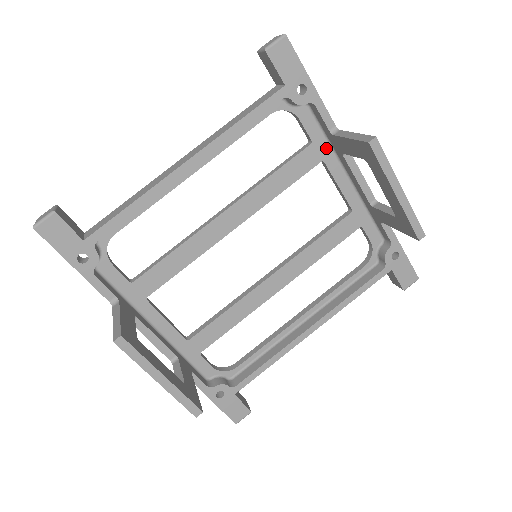
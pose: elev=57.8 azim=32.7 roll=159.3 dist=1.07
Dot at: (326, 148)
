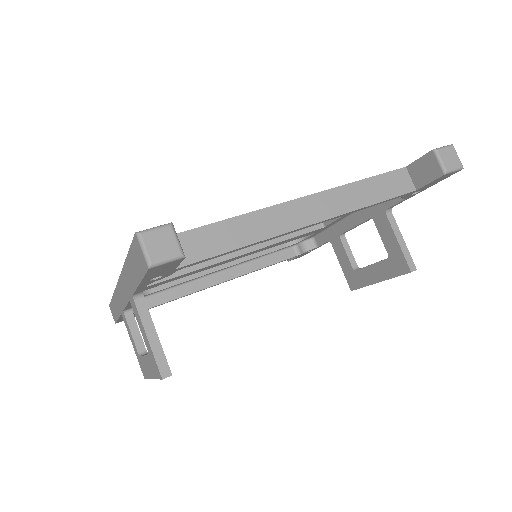
Dot at: occluded
